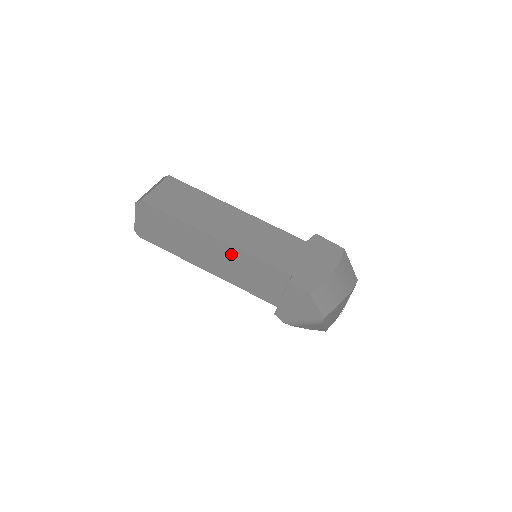
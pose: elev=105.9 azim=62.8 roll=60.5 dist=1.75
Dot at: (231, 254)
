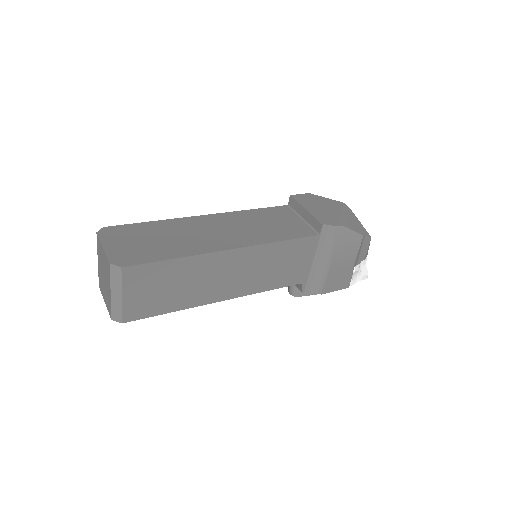
Dot at: (232, 219)
